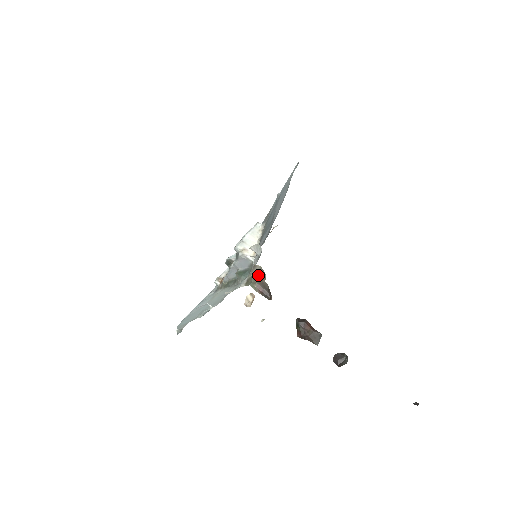
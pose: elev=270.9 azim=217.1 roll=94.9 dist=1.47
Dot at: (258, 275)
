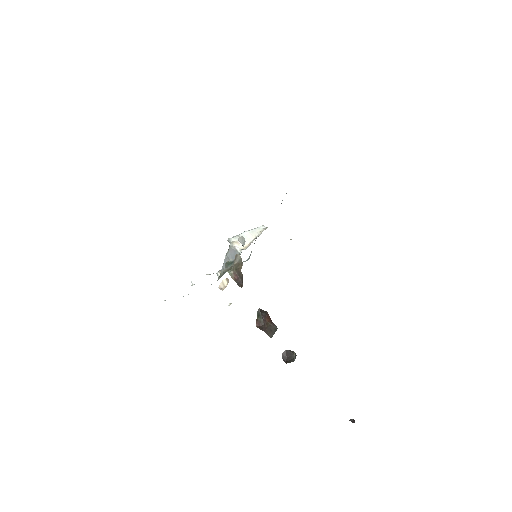
Dot at: (238, 264)
